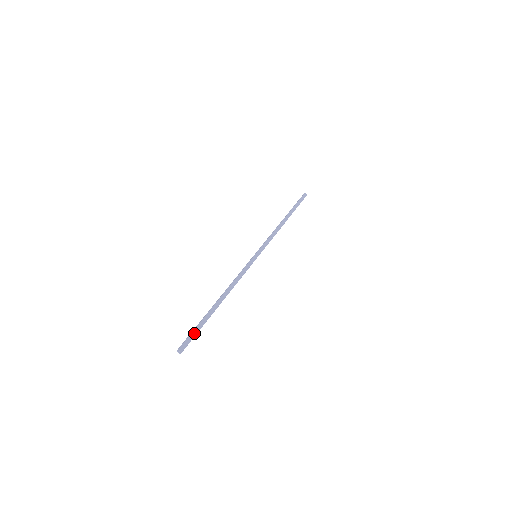
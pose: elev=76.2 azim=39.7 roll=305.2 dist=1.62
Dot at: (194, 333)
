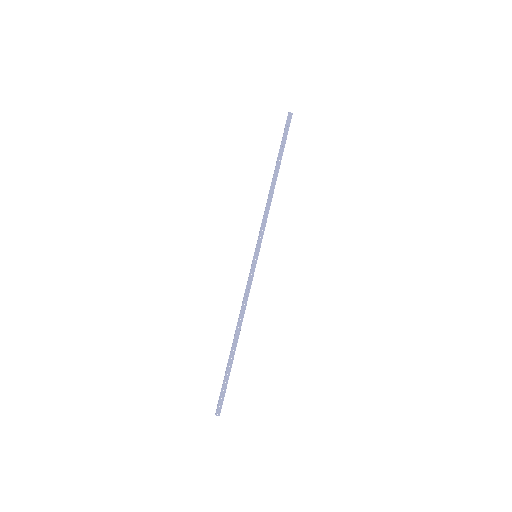
Dot at: (224, 389)
